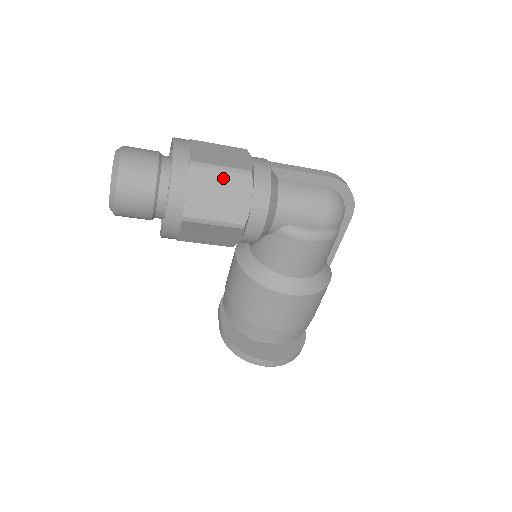
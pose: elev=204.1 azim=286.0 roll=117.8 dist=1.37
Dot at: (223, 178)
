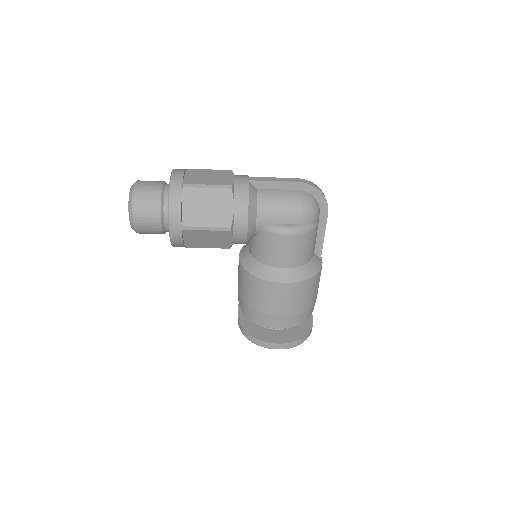
Dot at: (209, 193)
